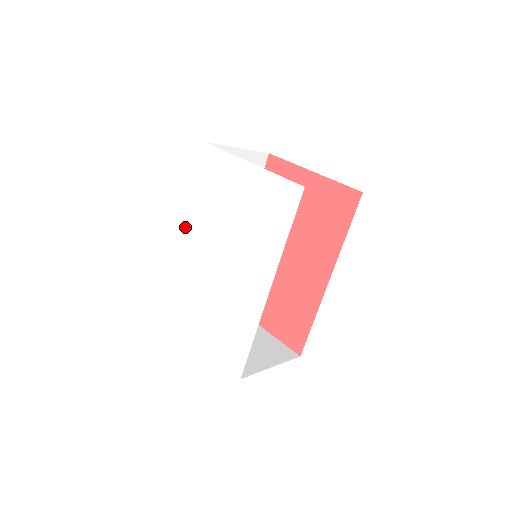
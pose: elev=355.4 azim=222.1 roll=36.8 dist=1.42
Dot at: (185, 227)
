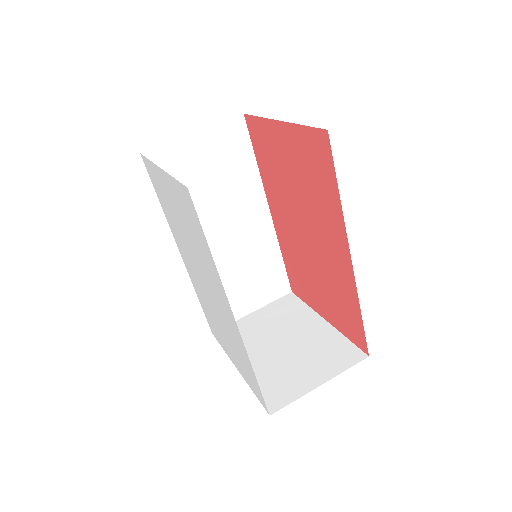
Dot at: (178, 248)
